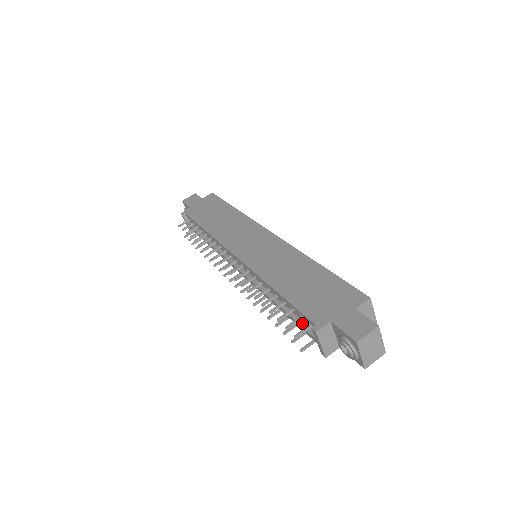
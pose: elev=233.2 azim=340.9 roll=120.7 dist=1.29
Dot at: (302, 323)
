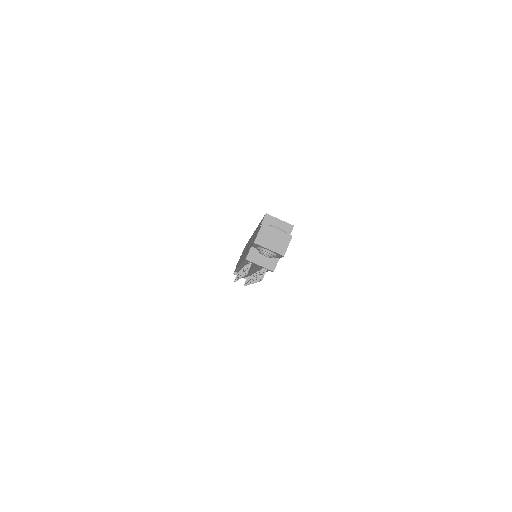
Dot at: (255, 264)
